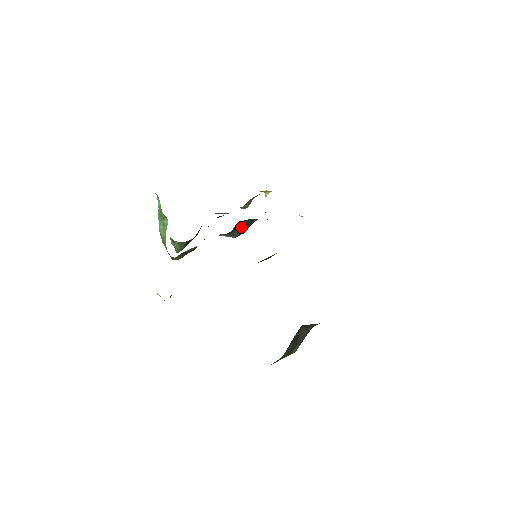
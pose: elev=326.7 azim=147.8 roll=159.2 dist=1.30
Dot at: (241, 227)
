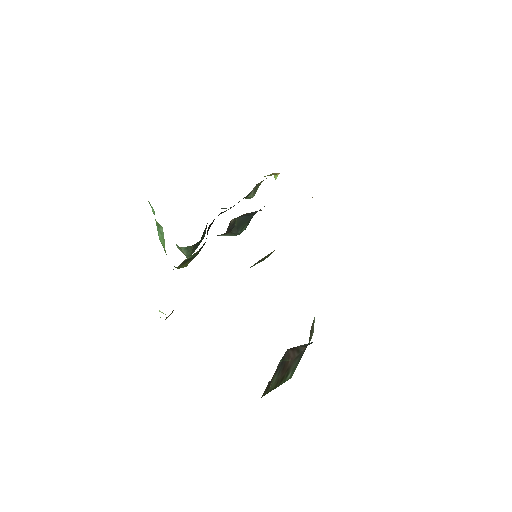
Dot at: (239, 224)
